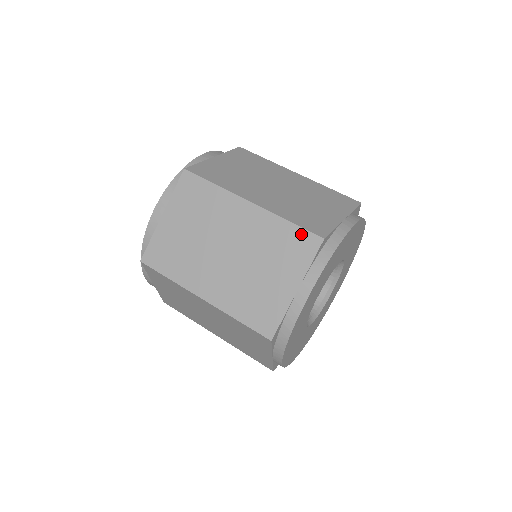
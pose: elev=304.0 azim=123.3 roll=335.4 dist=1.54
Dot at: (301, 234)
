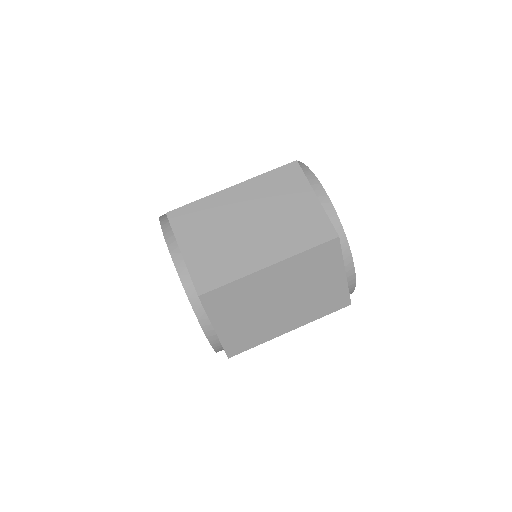
Dot at: (282, 171)
